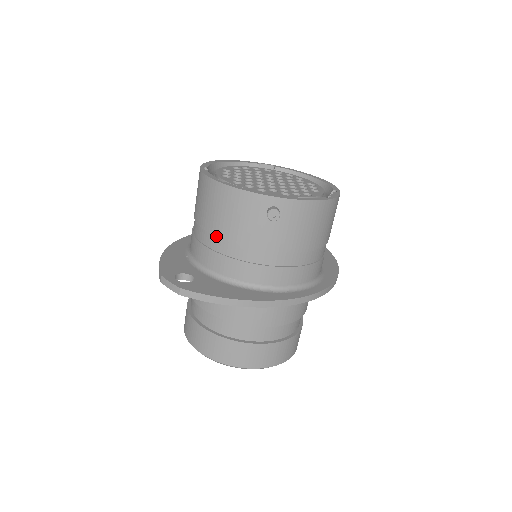
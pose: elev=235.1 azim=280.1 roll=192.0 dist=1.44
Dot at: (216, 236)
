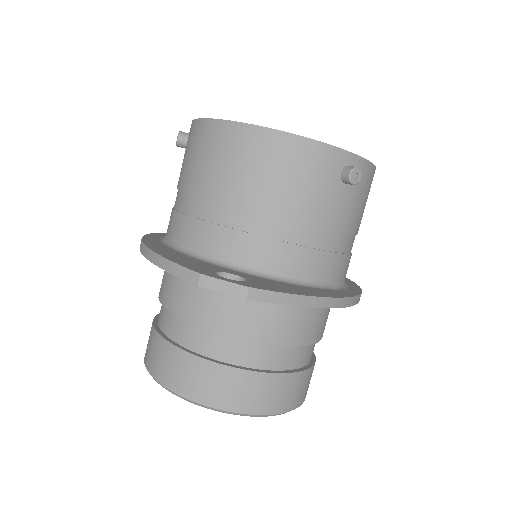
Dot at: (263, 211)
